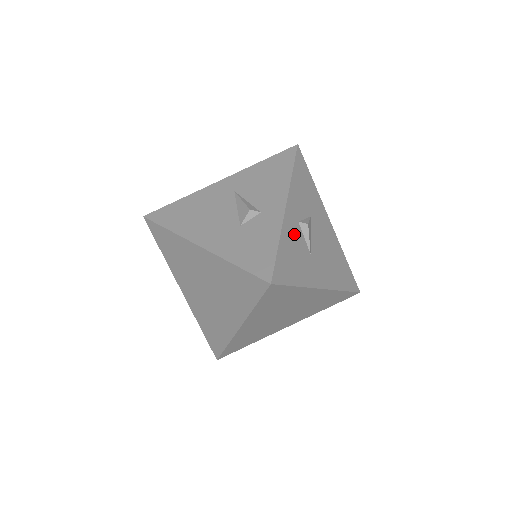
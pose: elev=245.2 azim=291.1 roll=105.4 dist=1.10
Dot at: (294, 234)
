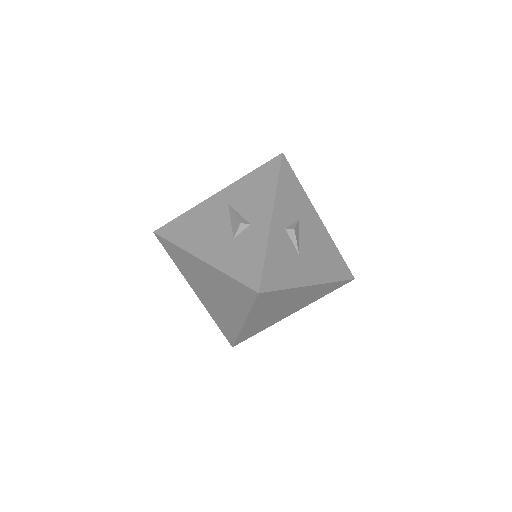
Dot at: (281, 241)
